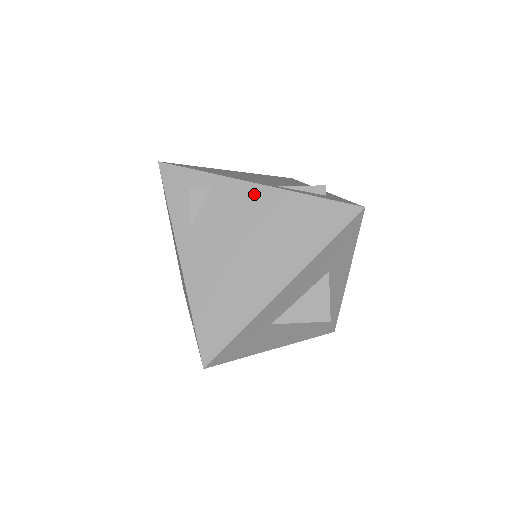
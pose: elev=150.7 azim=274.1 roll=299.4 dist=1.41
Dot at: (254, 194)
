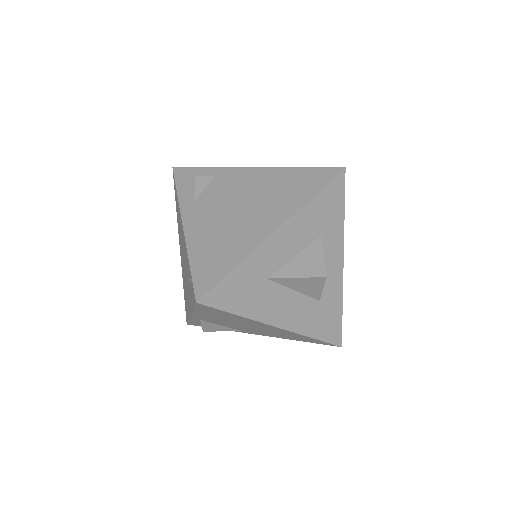
Dot at: (251, 174)
